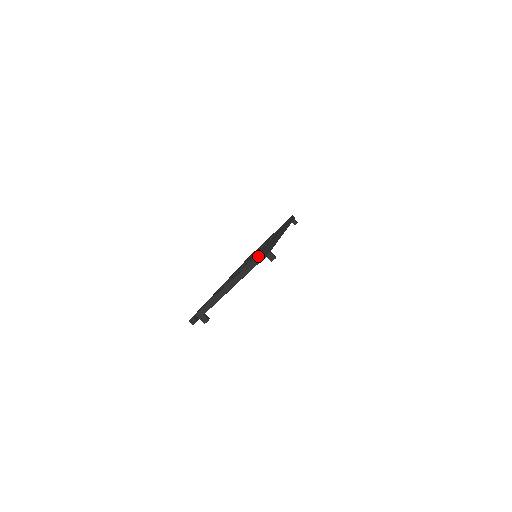
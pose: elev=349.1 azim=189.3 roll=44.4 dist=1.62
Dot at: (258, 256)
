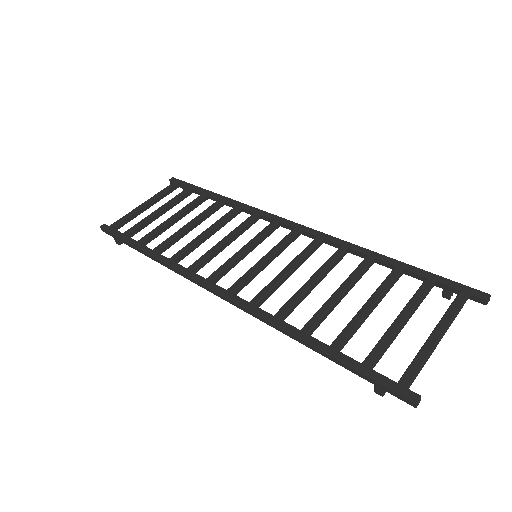
Dot at: (488, 300)
